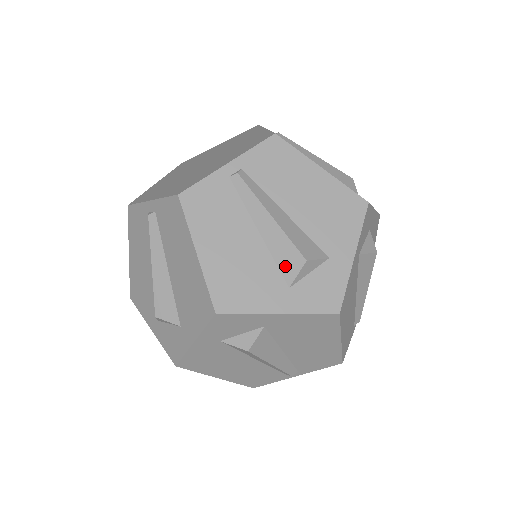
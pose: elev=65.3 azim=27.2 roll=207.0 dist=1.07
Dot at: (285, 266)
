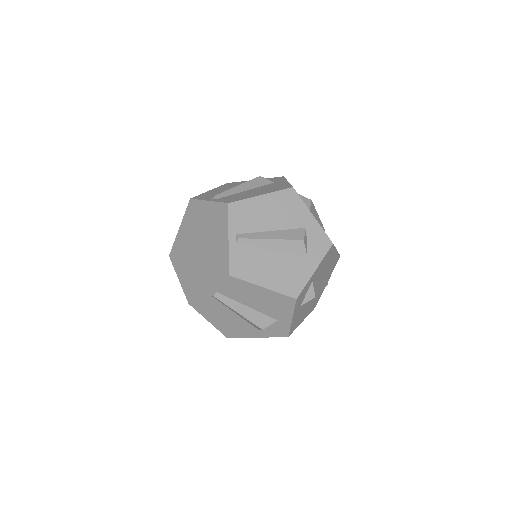
Dot at: (254, 326)
